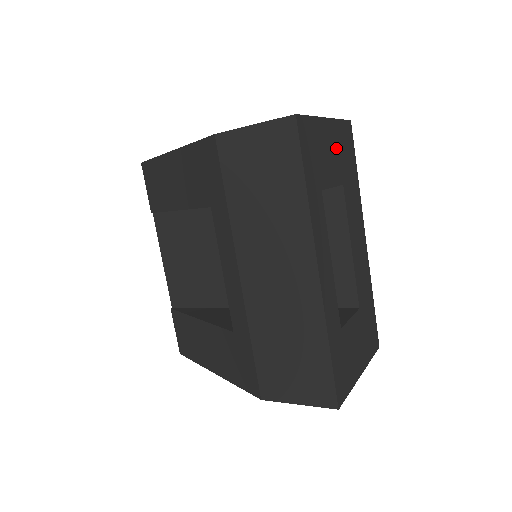
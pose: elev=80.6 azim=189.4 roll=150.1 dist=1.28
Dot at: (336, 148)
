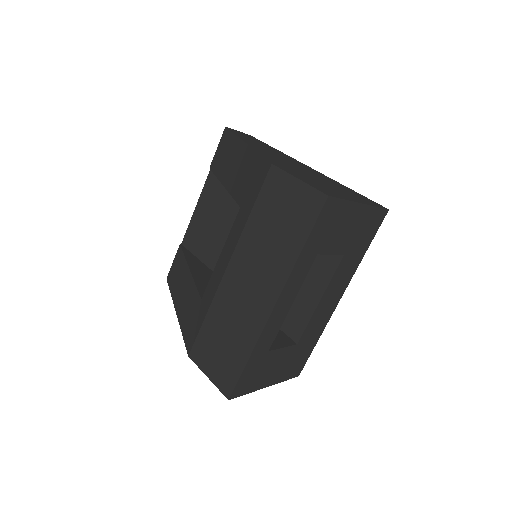
Dot at: (356, 227)
